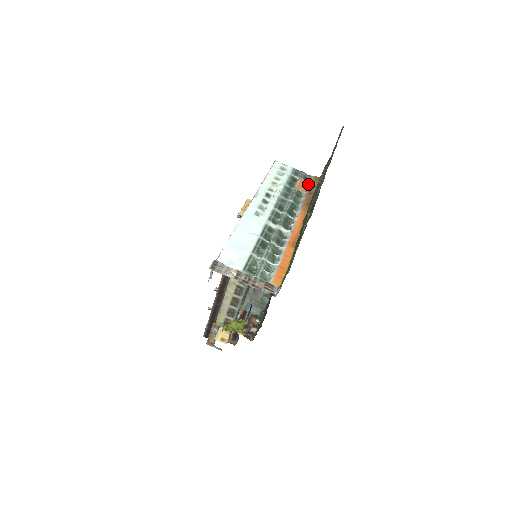
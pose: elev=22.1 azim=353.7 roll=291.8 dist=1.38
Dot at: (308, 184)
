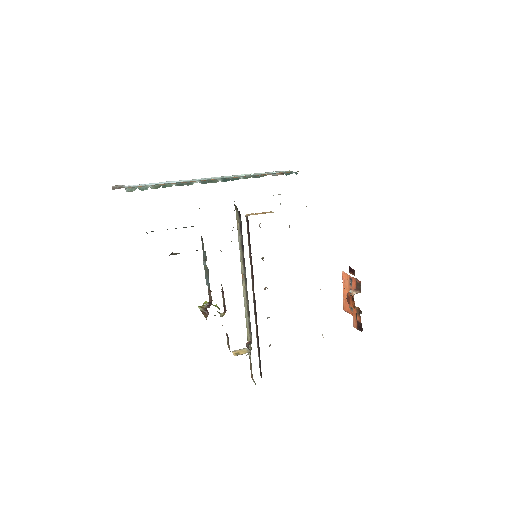
Dot at: (281, 174)
